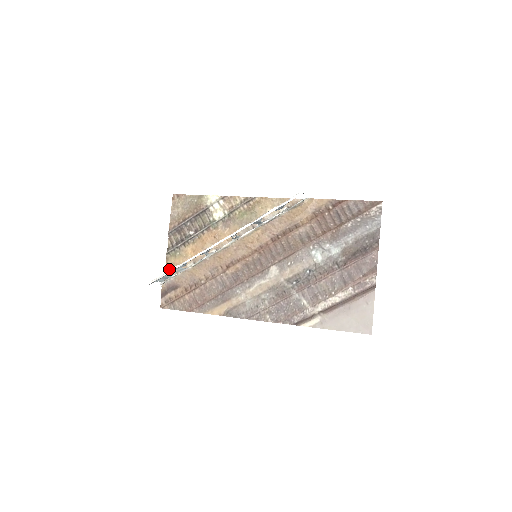
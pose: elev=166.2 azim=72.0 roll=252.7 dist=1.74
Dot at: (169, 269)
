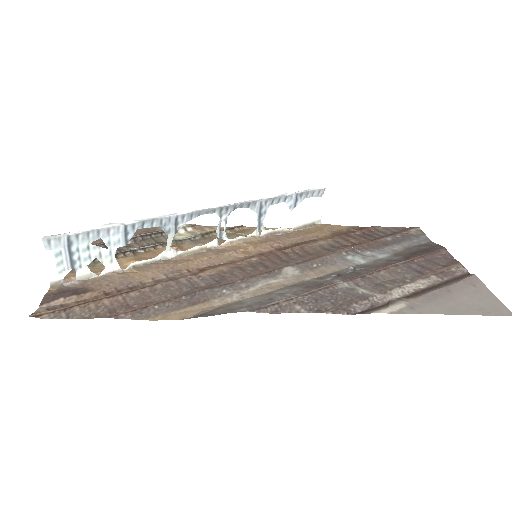
Dot at: (74, 277)
